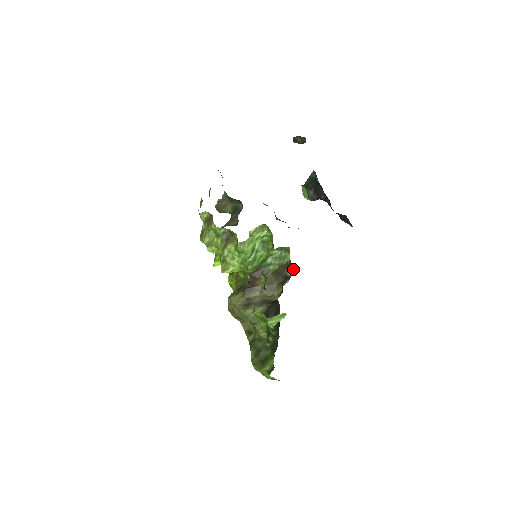
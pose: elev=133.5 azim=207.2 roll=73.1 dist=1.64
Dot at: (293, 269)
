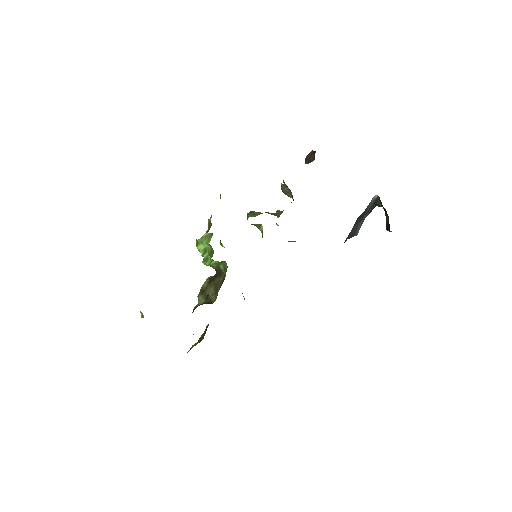
Dot at: occluded
